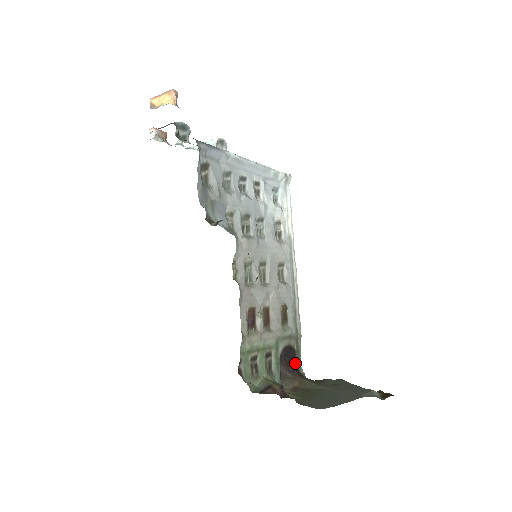
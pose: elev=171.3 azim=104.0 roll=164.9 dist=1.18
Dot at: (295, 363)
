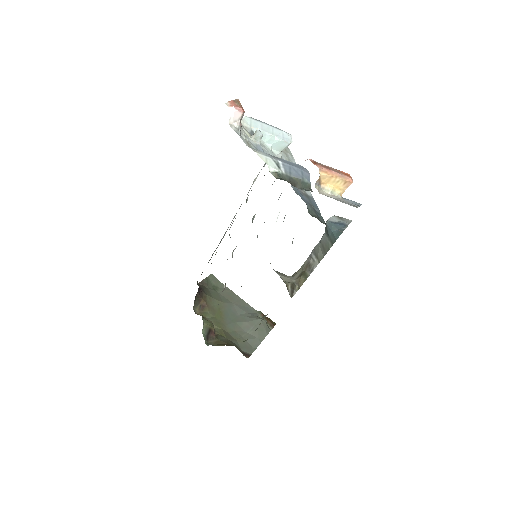
Dot at: occluded
